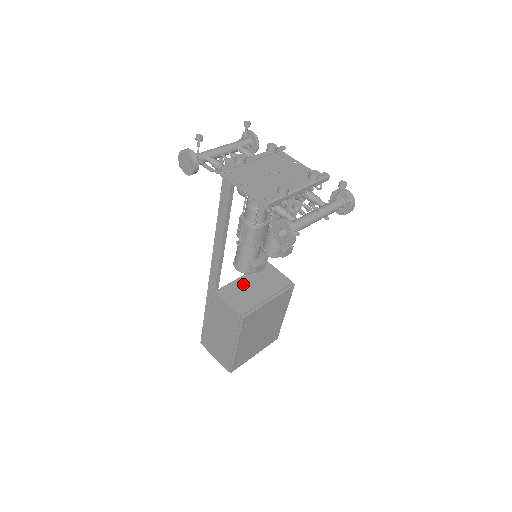
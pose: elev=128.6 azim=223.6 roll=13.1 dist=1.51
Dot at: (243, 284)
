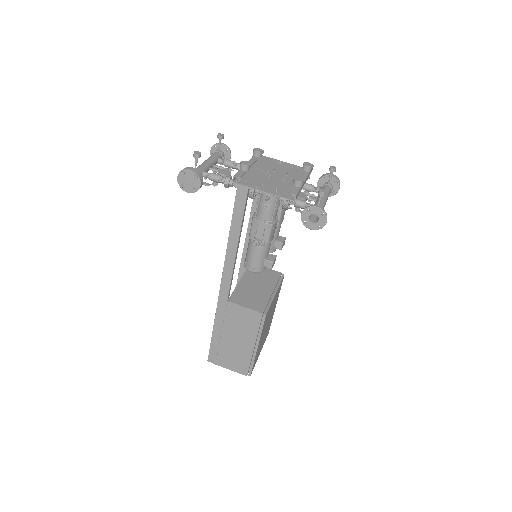
Dot at: (246, 287)
